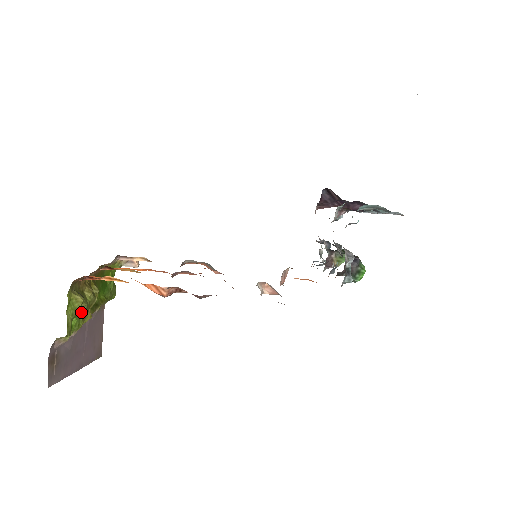
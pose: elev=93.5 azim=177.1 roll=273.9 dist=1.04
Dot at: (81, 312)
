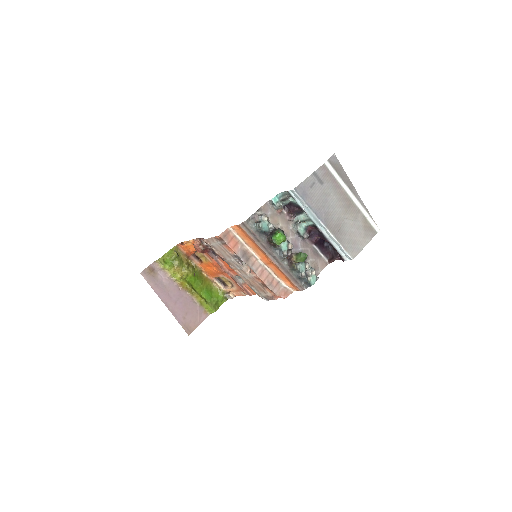
Dot at: (175, 263)
